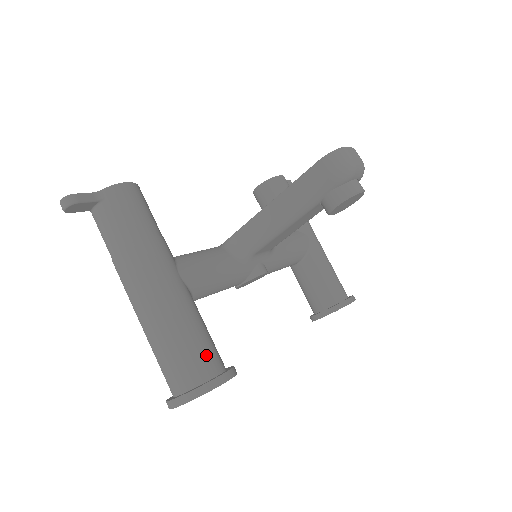
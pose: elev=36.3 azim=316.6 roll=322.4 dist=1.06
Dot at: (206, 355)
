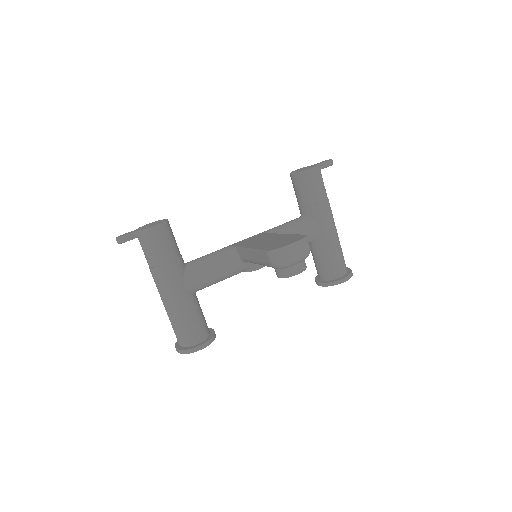
Dot at: (193, 333)
